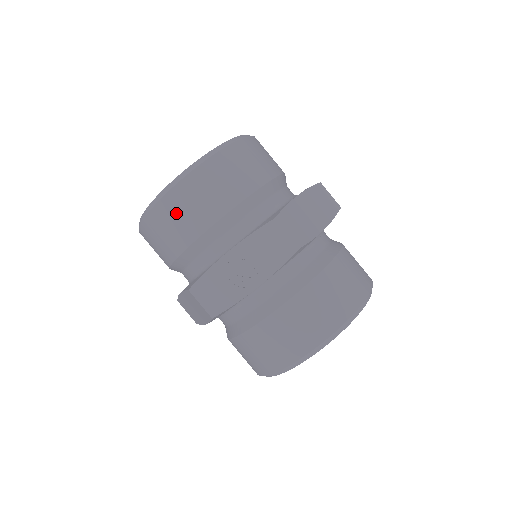
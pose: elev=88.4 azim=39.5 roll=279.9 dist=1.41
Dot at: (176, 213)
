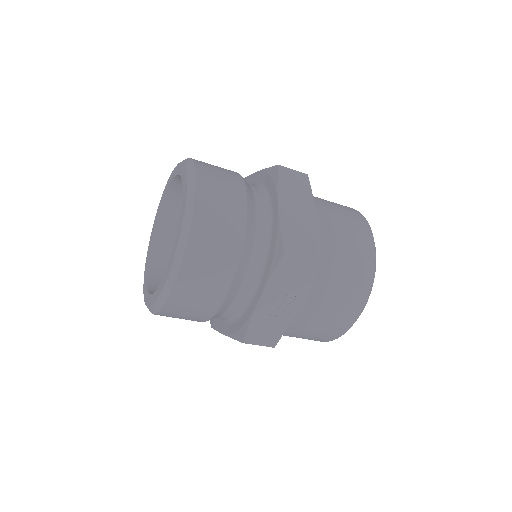
Dot at: (191, 296)
